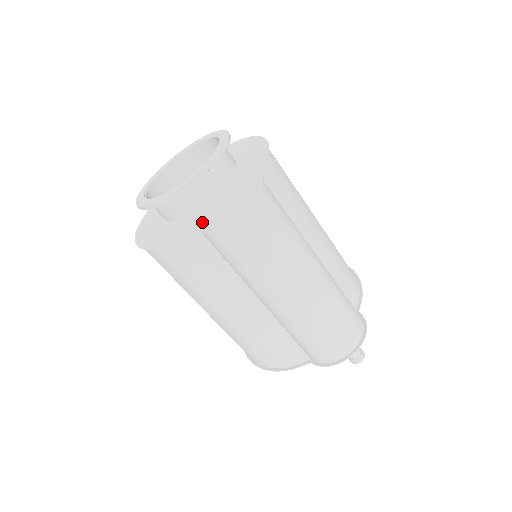
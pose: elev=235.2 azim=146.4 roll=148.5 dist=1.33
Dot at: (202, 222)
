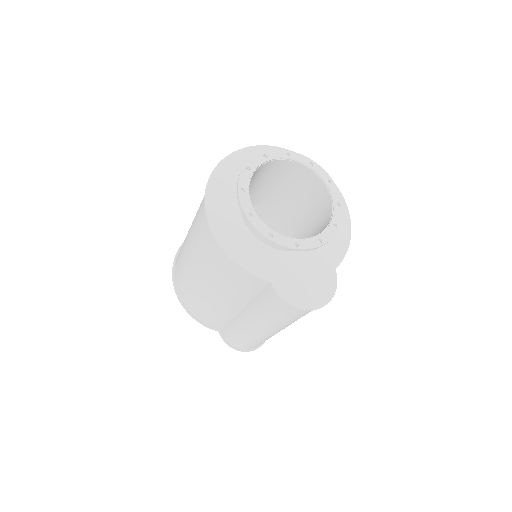
Dot at: (279, 281)
